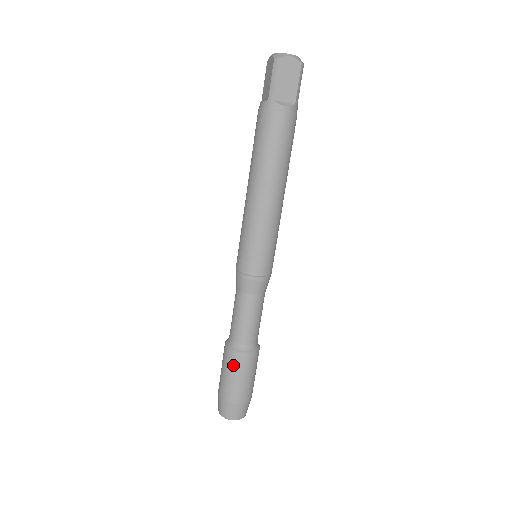
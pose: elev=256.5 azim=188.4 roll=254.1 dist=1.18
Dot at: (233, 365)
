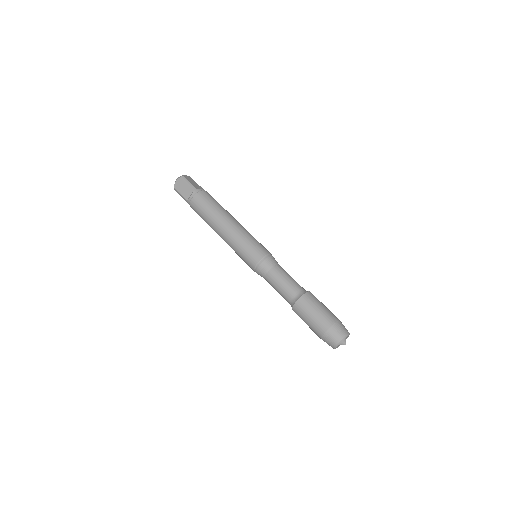
Dot at: (312, 302)
